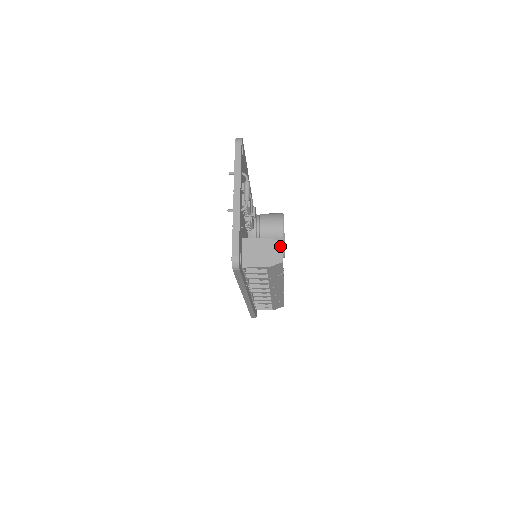
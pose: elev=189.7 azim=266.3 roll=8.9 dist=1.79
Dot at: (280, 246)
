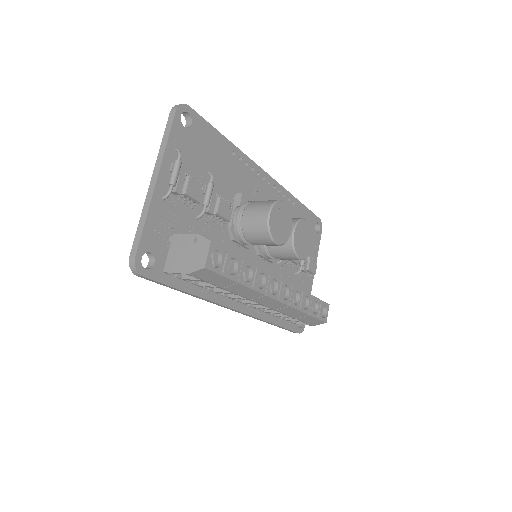
Dot at: (207, 246)
